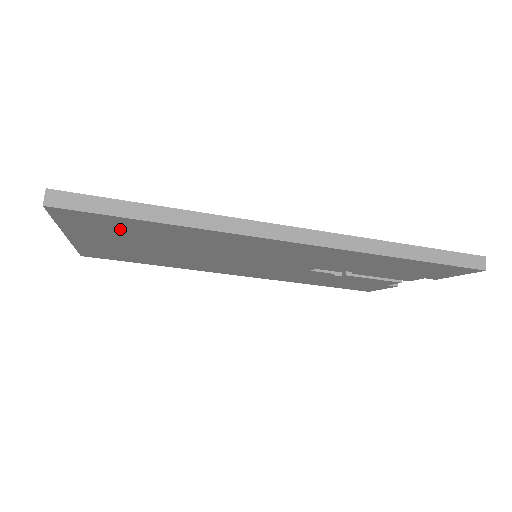
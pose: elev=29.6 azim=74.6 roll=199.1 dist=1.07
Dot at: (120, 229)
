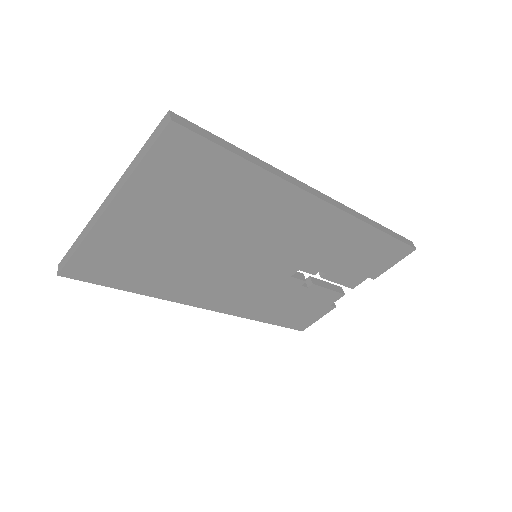
Dot at: (195, 180)
